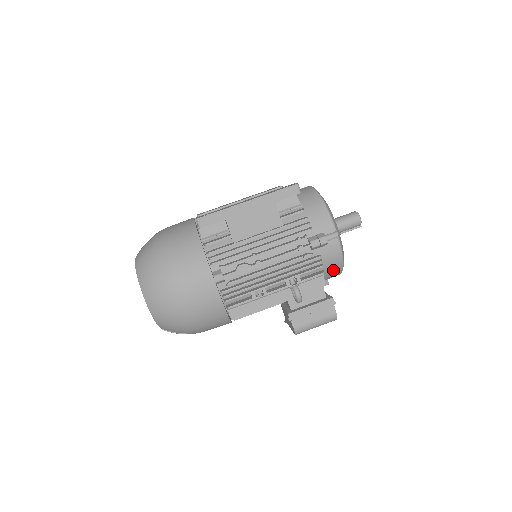
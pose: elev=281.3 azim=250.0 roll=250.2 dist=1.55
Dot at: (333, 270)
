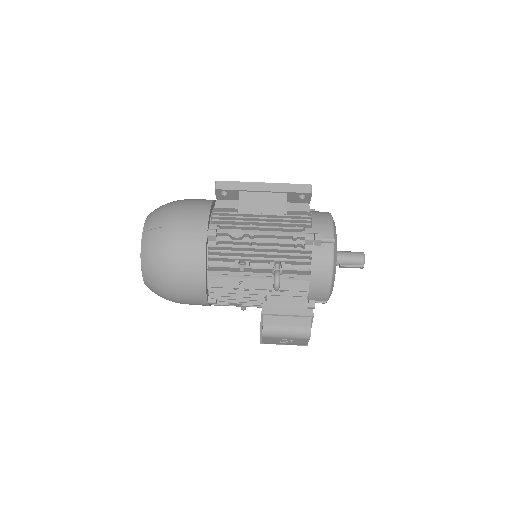
Dot at: (321, 279)
